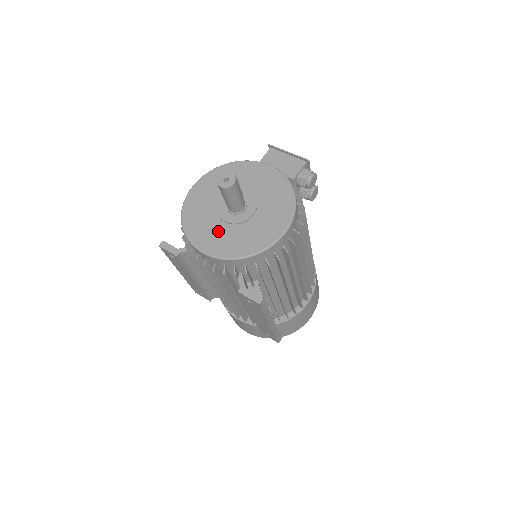
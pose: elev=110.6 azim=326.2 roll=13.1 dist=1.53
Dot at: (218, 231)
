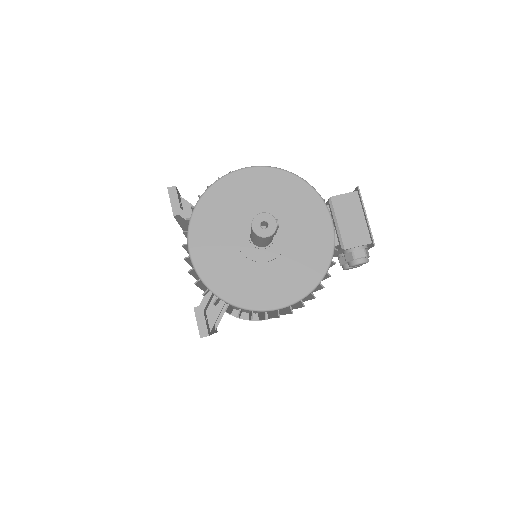
Dot at: (222, 245)
